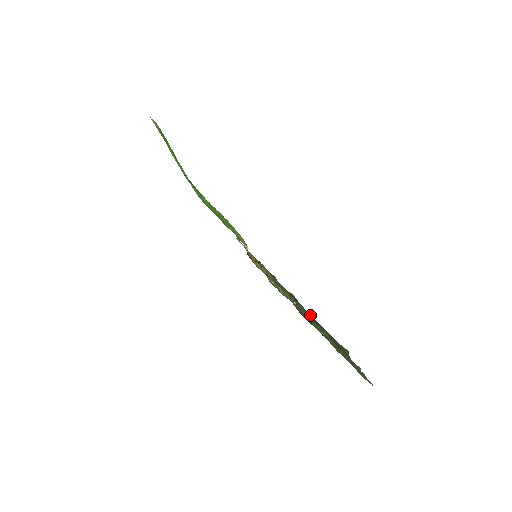
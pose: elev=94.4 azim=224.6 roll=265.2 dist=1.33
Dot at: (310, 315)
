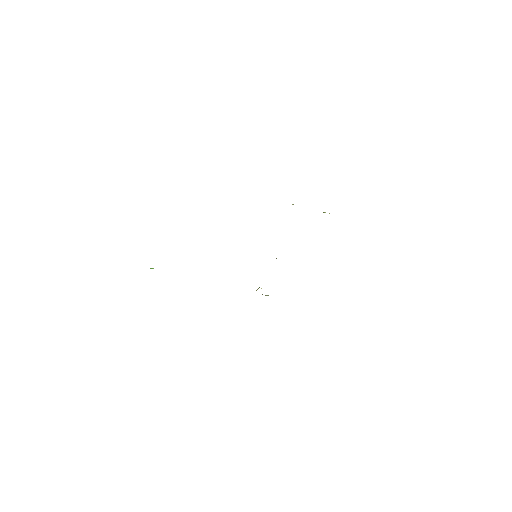
Dot at: occluded
